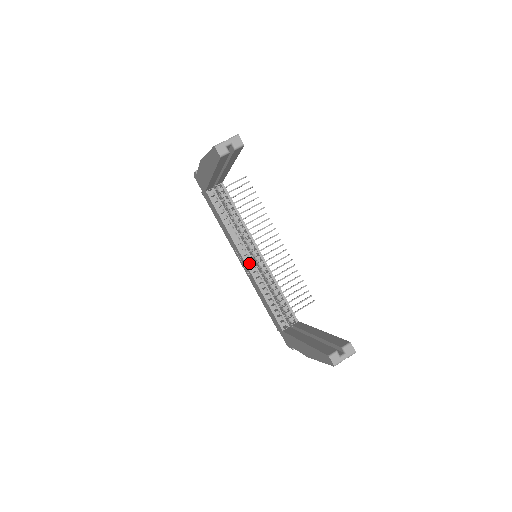
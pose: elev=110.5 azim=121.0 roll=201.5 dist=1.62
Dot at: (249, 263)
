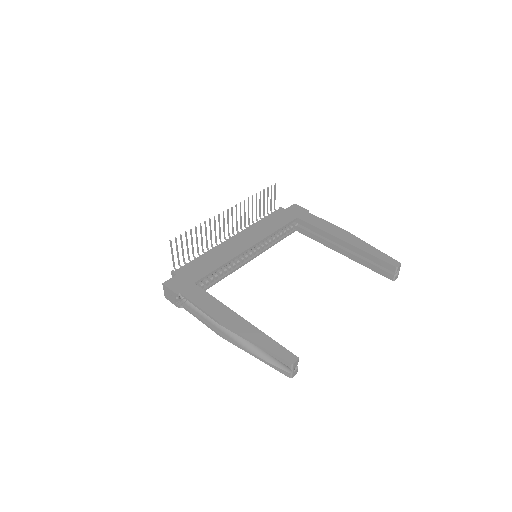
Dot at: (251, 256)
